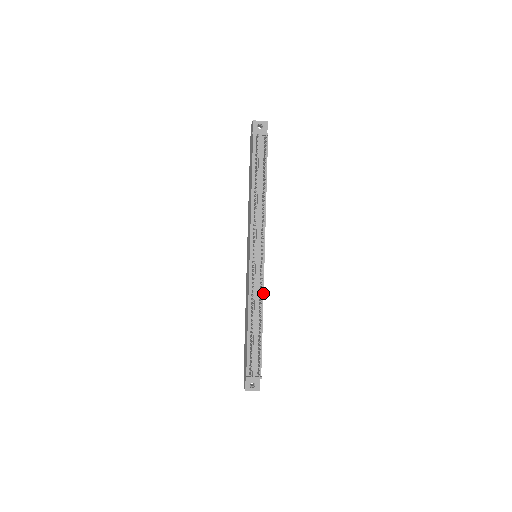
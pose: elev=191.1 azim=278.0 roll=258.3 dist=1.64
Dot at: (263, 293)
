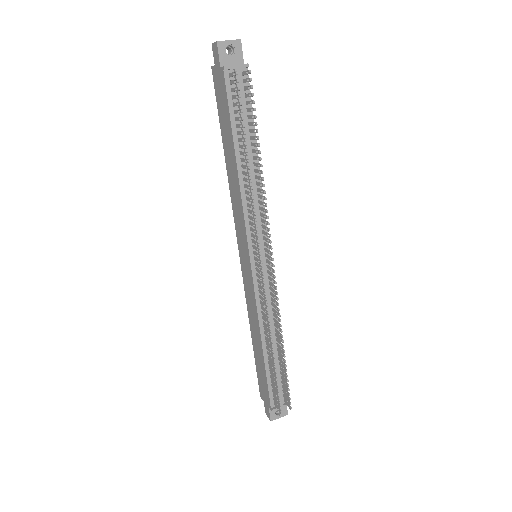
Dot at: (276, 305)
